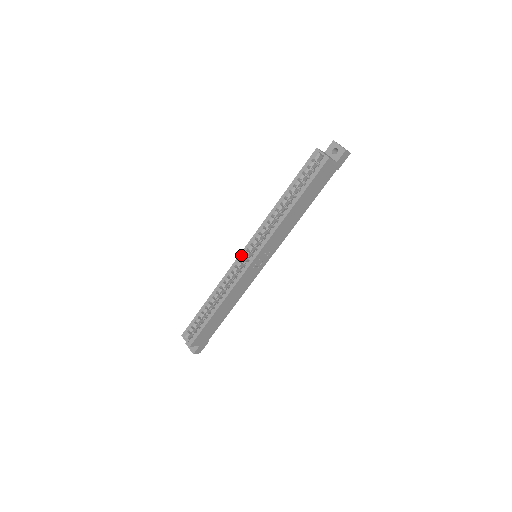
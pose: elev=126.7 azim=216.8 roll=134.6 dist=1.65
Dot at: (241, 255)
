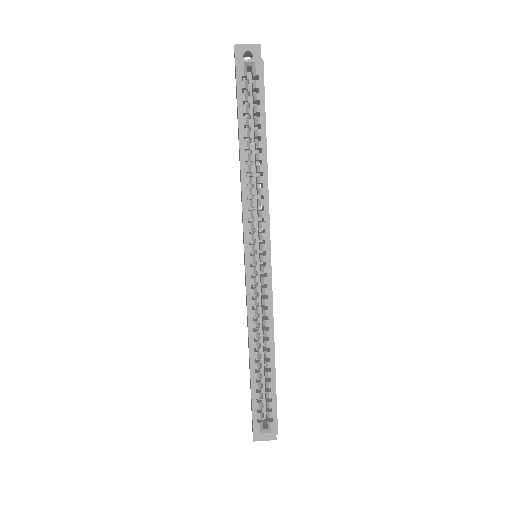
Dot at: (248, 268)
